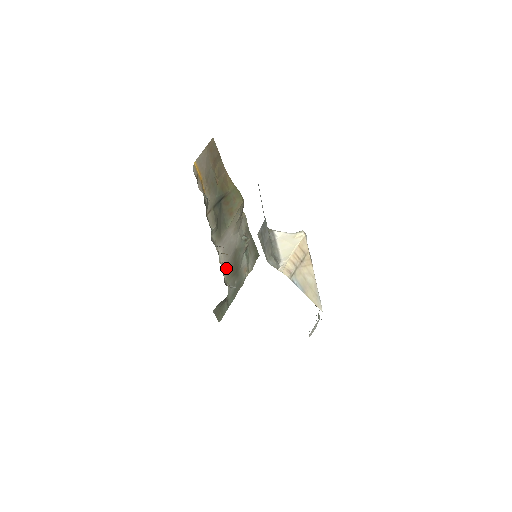
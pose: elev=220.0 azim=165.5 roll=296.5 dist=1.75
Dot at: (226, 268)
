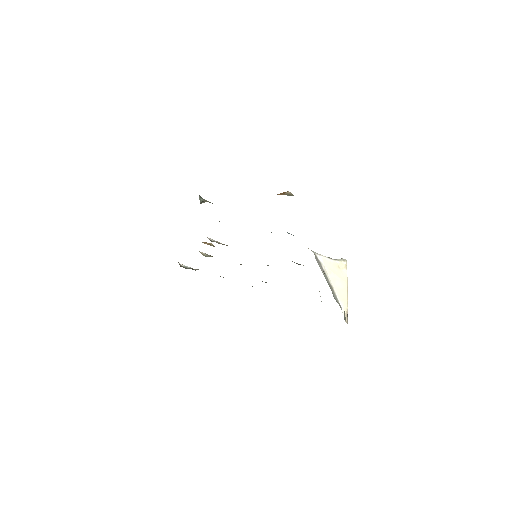
Dot at: occluded
